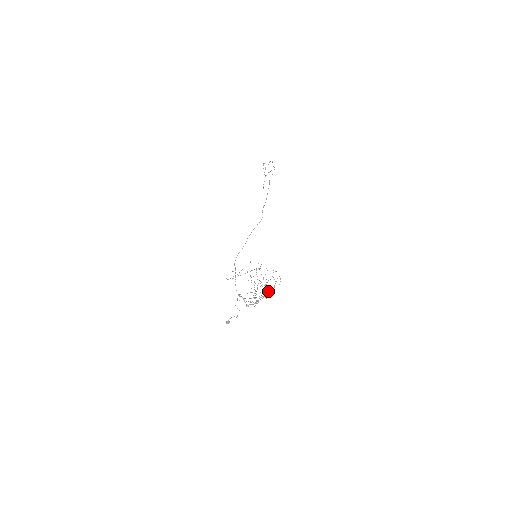
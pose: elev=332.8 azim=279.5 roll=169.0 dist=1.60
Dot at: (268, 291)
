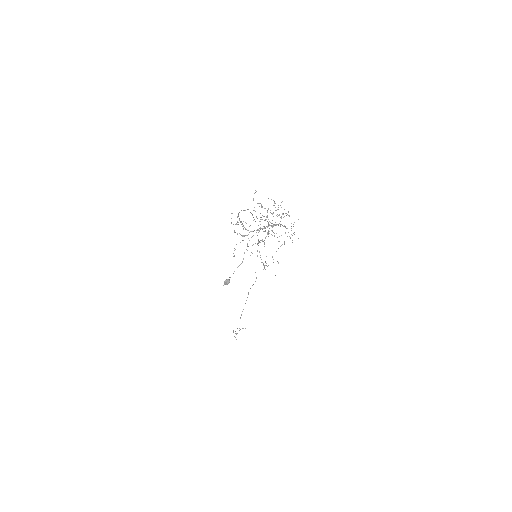
Dot at: (285, 227)
